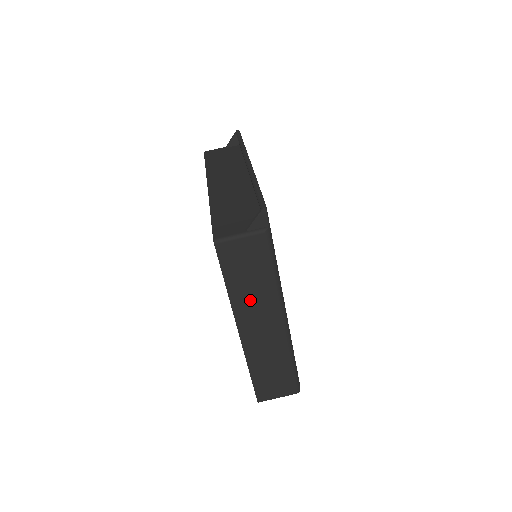
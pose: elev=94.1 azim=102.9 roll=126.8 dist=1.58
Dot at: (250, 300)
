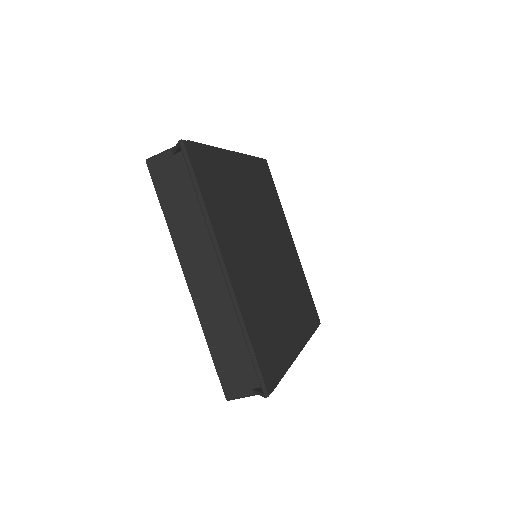
Dot at: occluded
